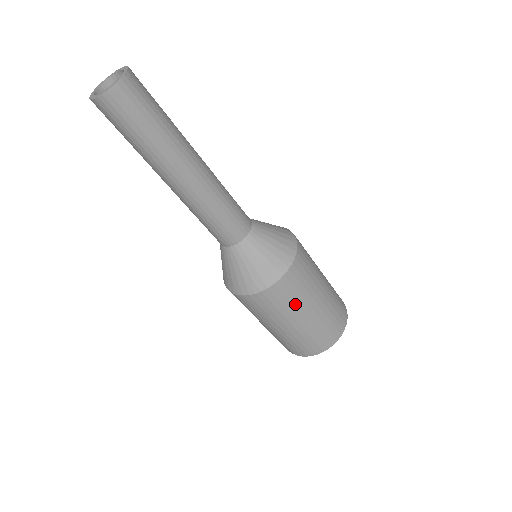
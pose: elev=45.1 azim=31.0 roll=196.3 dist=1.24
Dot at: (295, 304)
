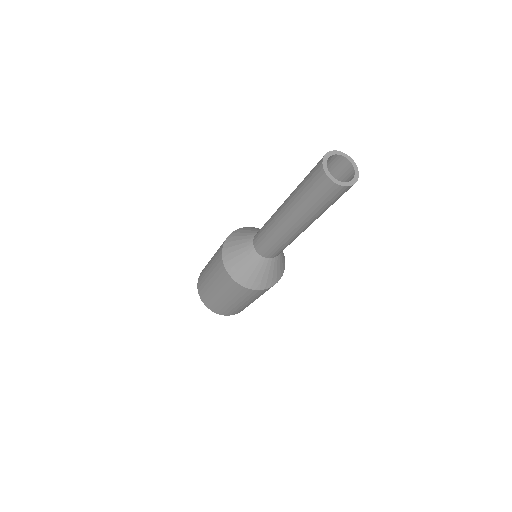
Dot at: (260, 295)
